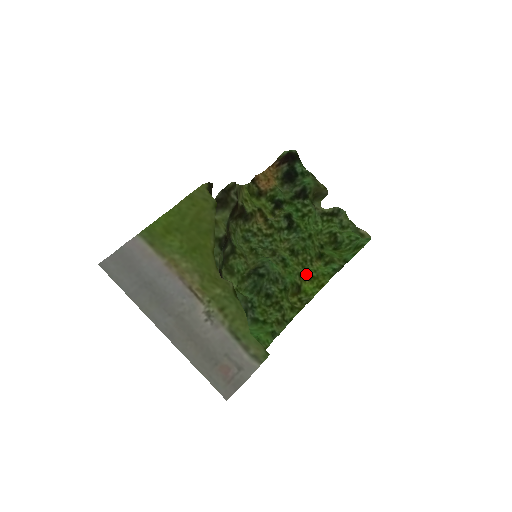
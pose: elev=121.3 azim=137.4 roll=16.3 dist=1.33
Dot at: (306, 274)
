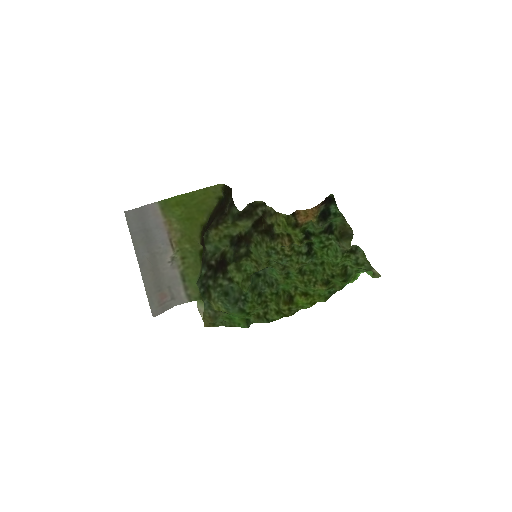
Dot at: (305, 291)
